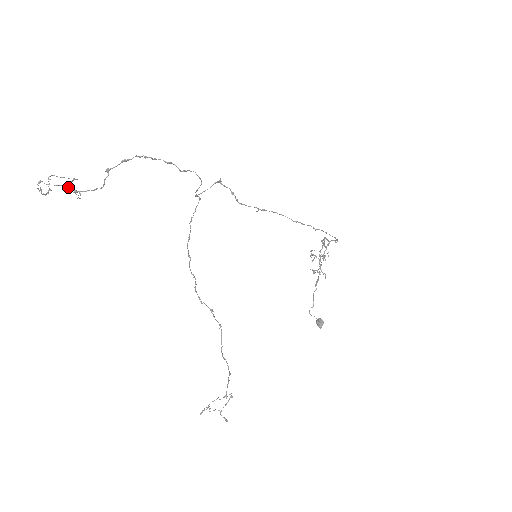
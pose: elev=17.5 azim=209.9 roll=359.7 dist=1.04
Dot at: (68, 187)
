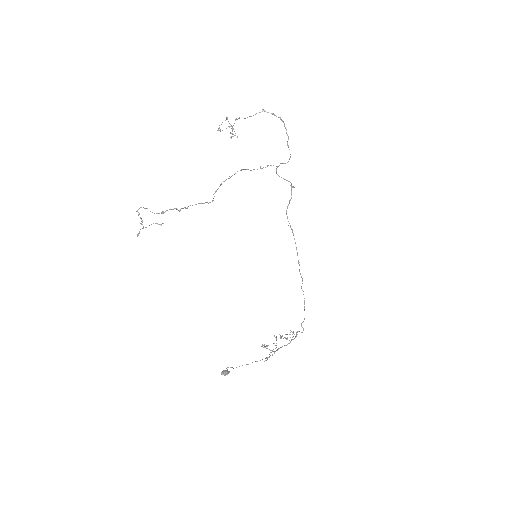
Dot at: occluded
